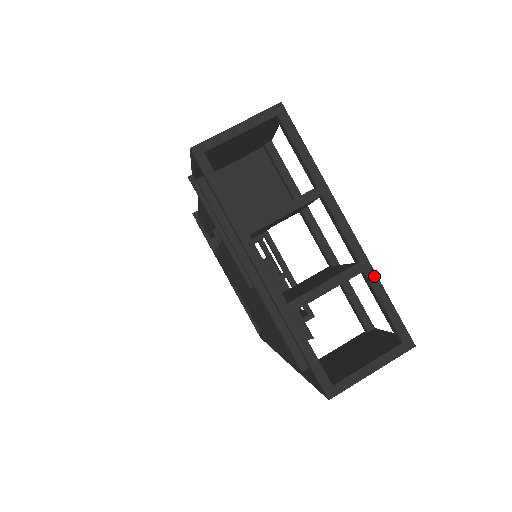
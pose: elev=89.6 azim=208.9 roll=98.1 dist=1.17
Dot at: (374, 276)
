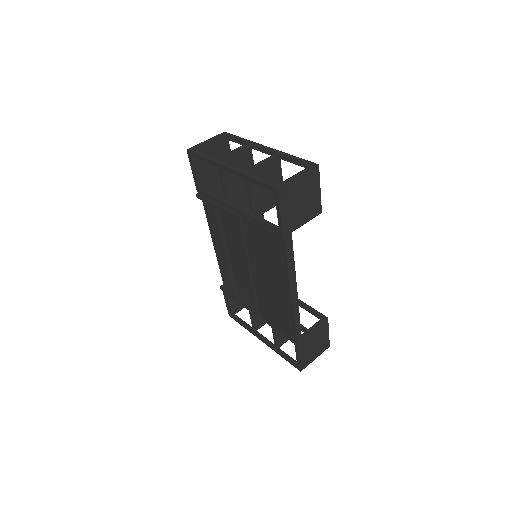
Dot at: (286, 154)
